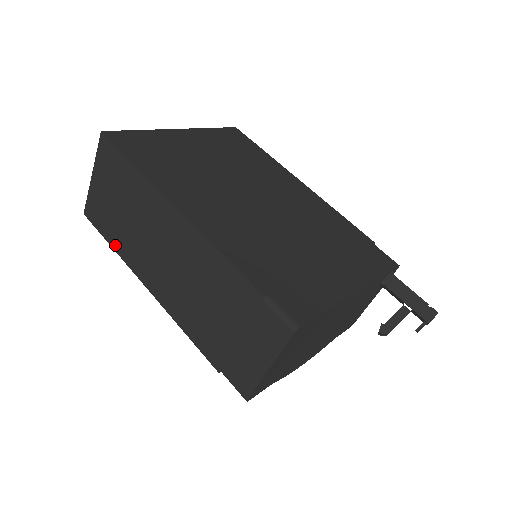
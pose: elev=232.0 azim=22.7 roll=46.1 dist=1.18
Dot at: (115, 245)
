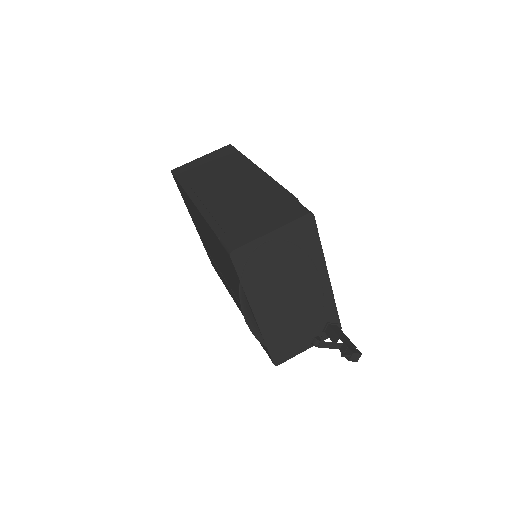
Dot at: (184, 182)
